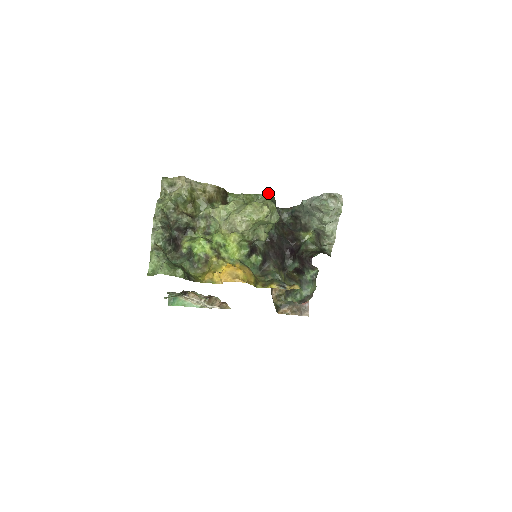
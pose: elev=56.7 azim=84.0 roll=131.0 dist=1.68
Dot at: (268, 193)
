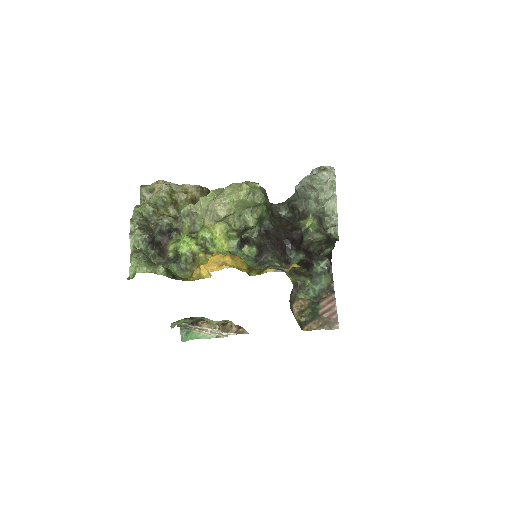
Dot at: occluded
